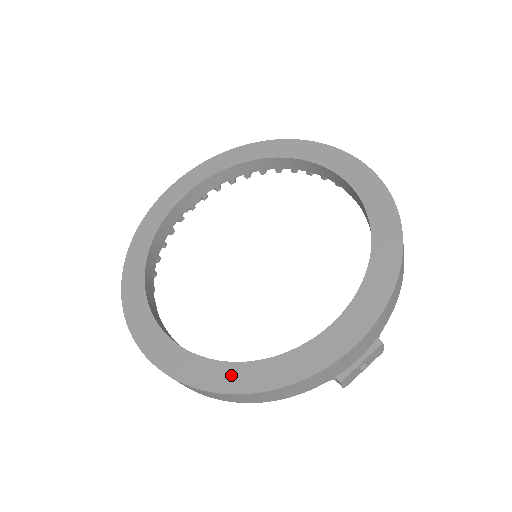
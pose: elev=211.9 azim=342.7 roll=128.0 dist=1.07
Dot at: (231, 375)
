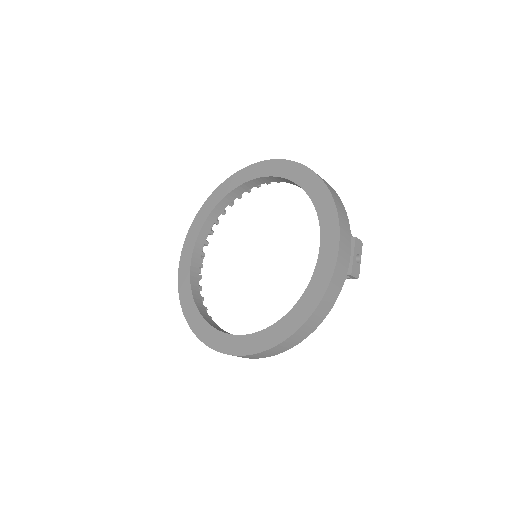
Dot at: (291, 320)
